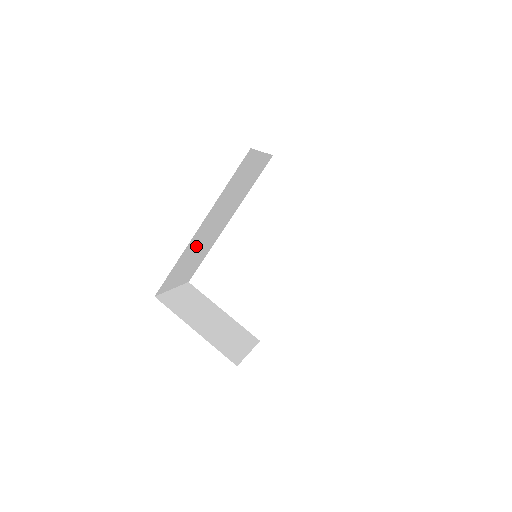
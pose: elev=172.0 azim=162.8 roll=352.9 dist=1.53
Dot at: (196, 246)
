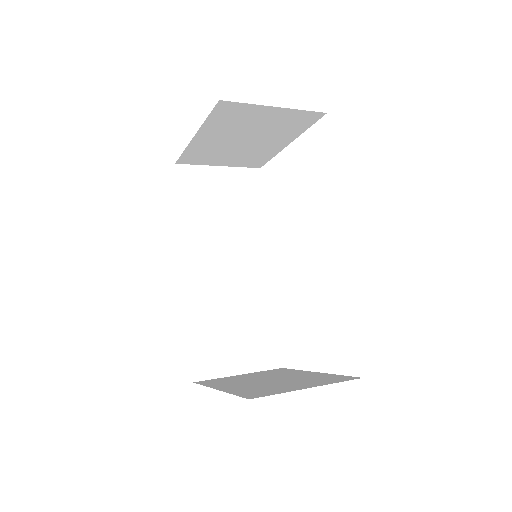
Dot at: (218, 301)
